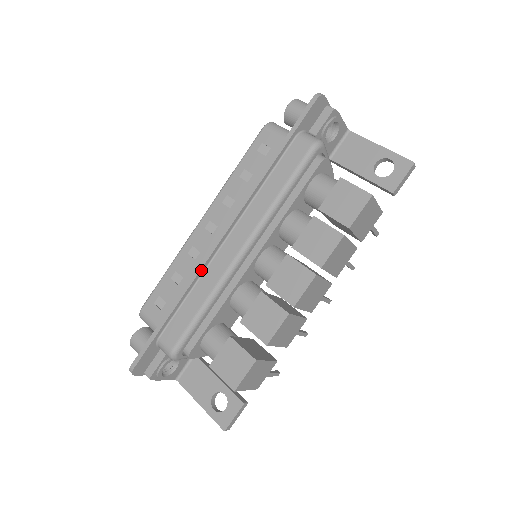
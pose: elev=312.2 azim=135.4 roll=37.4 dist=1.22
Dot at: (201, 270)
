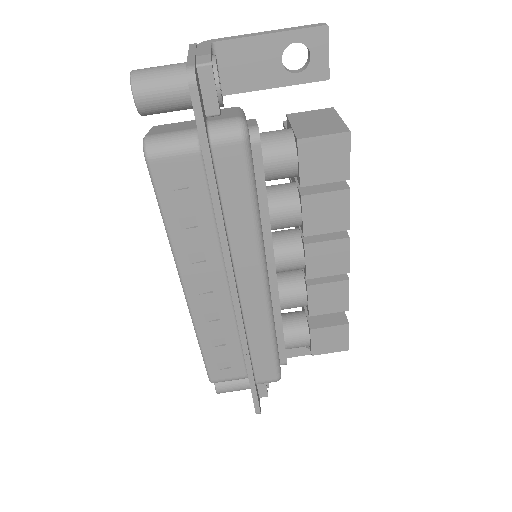
Dot at: (243, 327)
